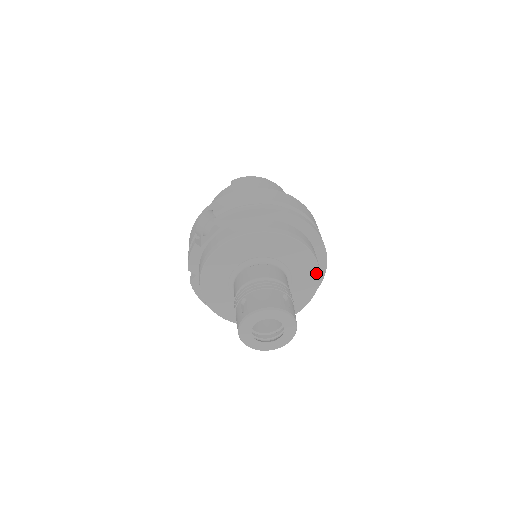
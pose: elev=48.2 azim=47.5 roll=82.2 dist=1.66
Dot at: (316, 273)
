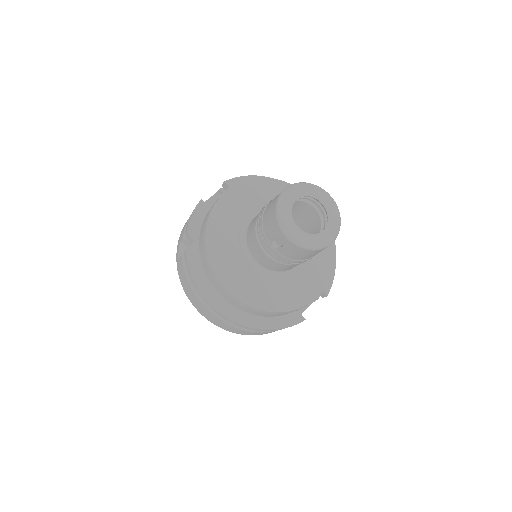
Dot at: (332, 244)
